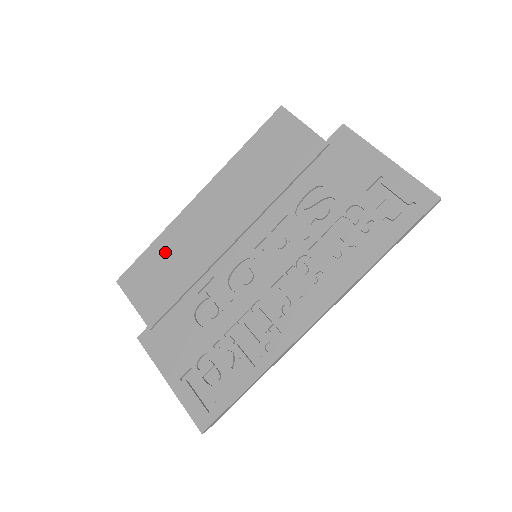
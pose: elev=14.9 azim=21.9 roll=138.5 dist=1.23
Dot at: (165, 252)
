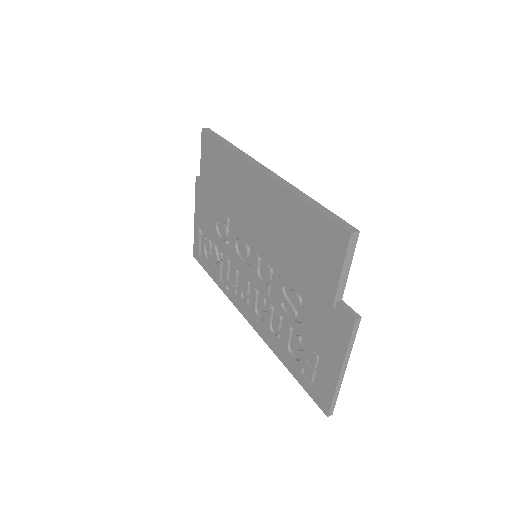
Dot at: (226, 165)
